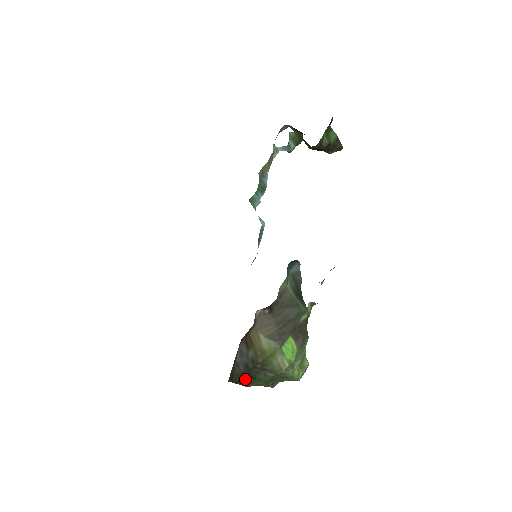
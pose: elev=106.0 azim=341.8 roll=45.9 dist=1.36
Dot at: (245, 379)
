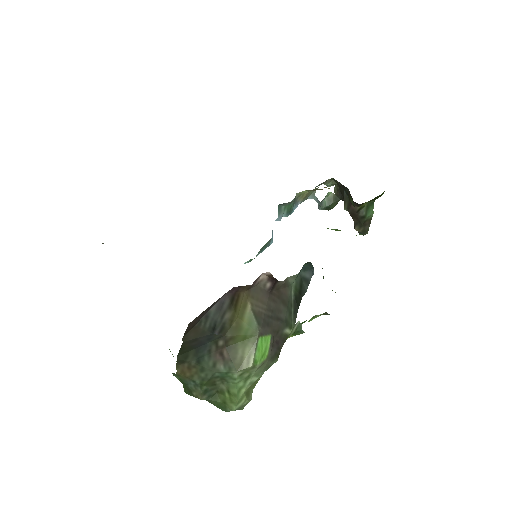
Dot at: (190, 353)
